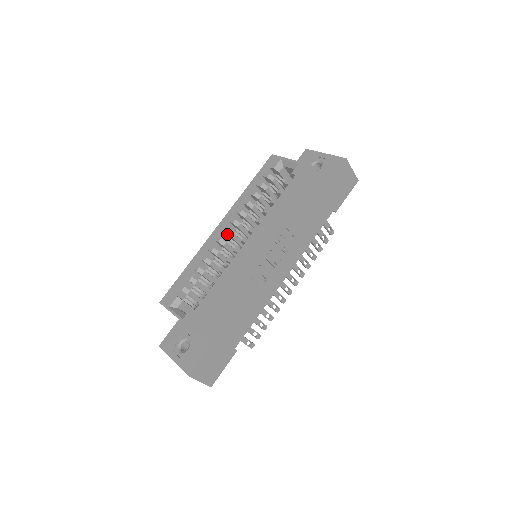
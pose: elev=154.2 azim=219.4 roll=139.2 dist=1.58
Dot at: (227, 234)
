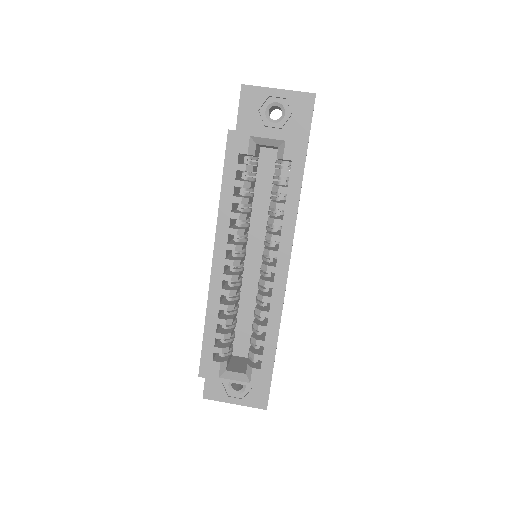
Dot at: occluded
